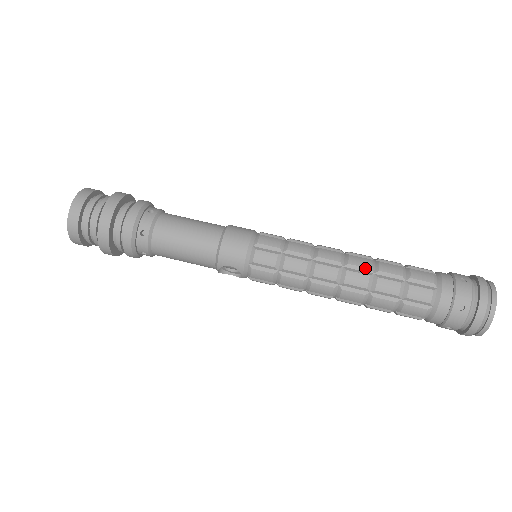
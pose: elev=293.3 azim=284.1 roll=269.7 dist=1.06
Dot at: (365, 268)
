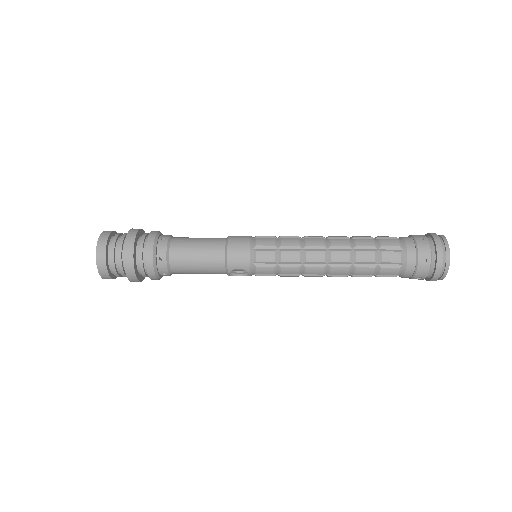
Dot at: (345, 246)
